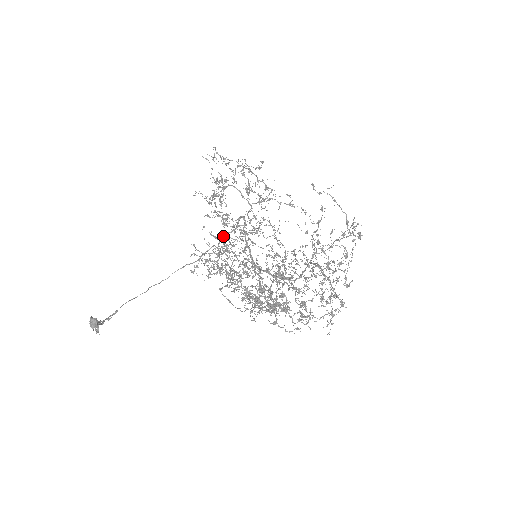
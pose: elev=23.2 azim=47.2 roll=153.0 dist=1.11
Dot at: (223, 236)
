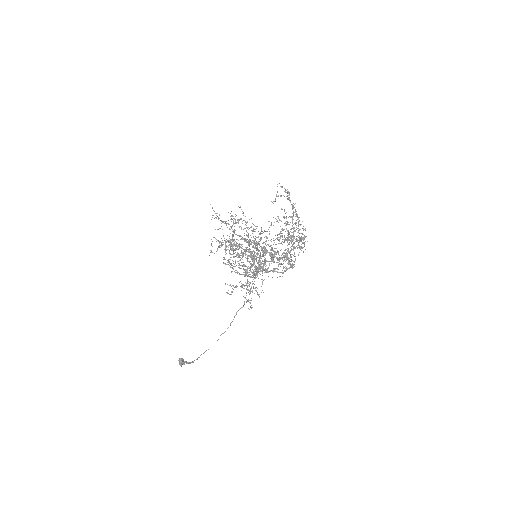
Dot at: occluded
